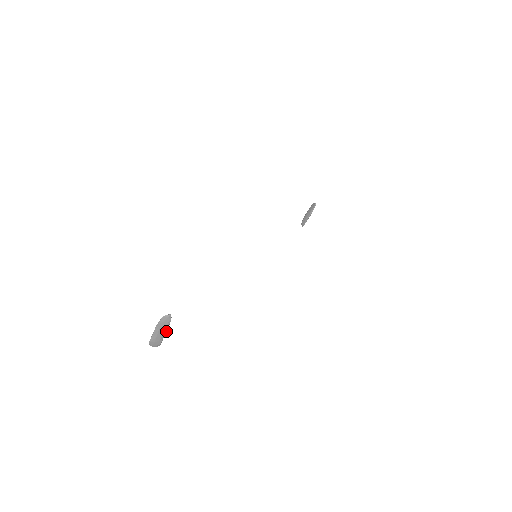
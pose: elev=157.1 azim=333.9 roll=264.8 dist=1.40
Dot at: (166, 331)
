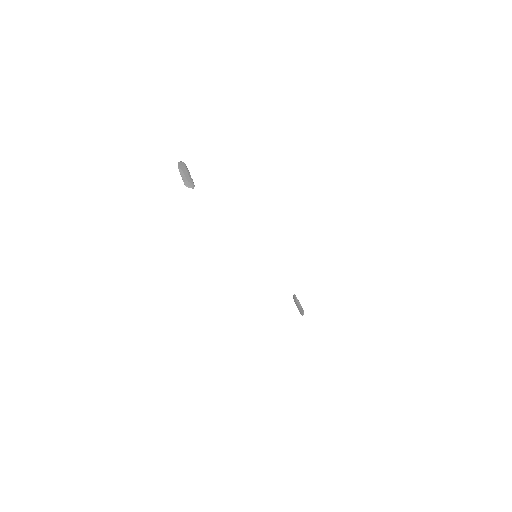
Dot at: (189, 173)
